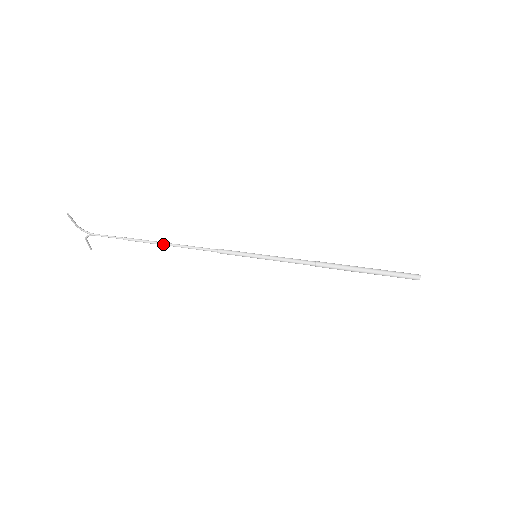
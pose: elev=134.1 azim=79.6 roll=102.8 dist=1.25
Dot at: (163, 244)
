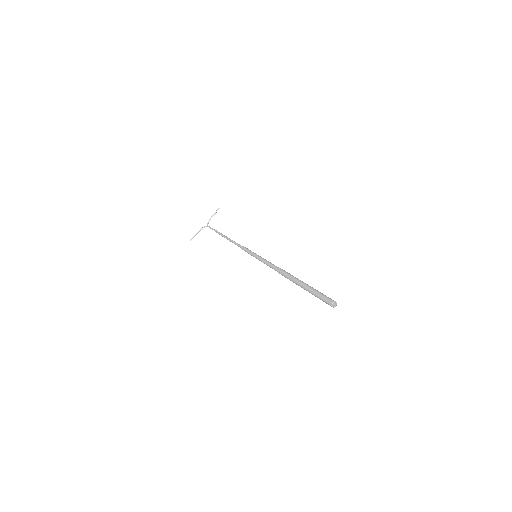
Dot at: (226, 237)
